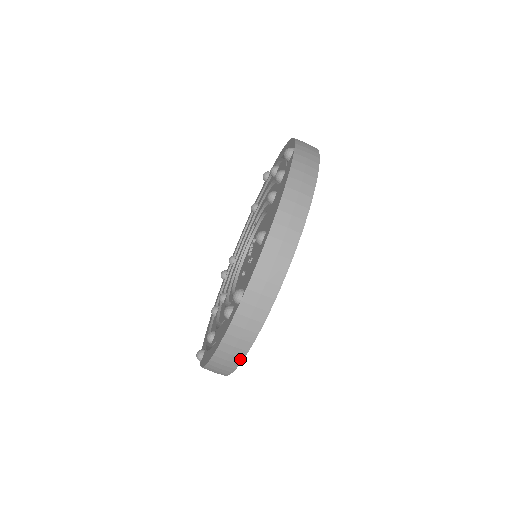
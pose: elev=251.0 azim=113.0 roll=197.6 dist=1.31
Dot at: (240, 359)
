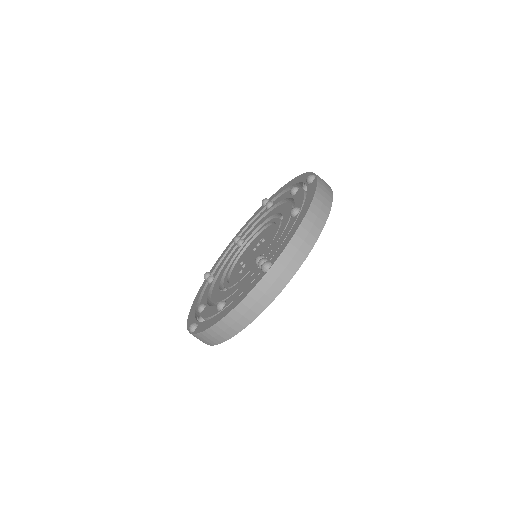
Dot at: occluded
